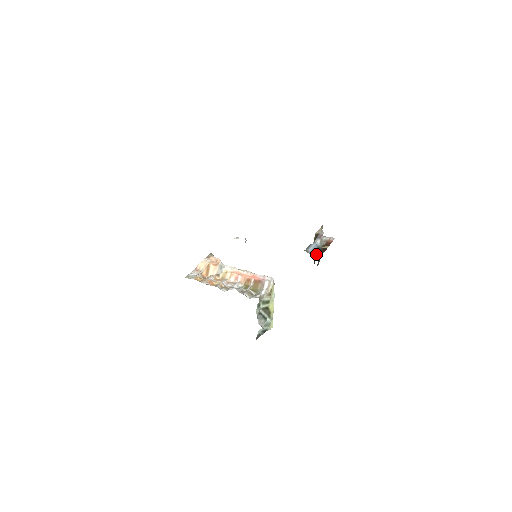
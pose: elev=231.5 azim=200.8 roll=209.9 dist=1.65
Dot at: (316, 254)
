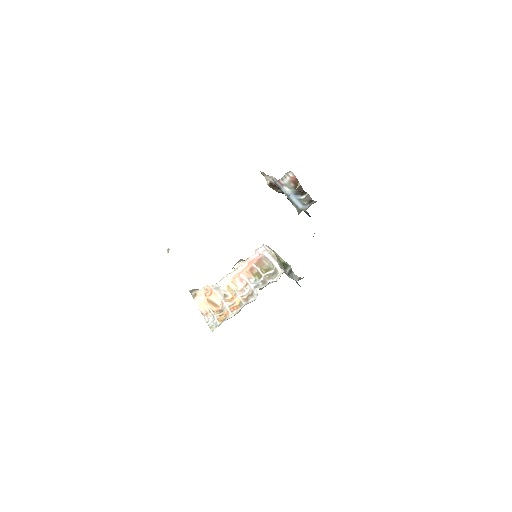
Dot at: (306, 202)
